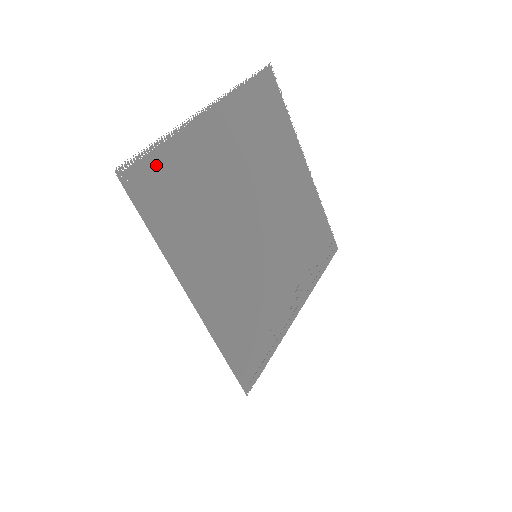
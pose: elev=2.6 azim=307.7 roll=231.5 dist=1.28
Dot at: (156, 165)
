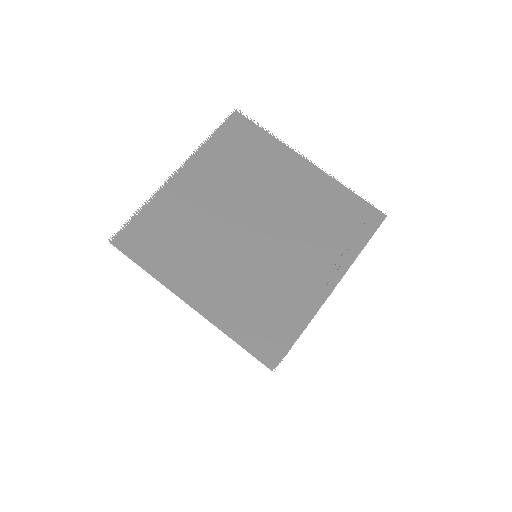
Dot at: (139, 226)
